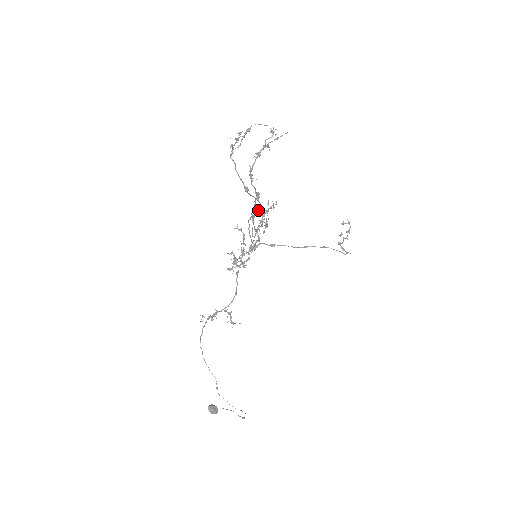
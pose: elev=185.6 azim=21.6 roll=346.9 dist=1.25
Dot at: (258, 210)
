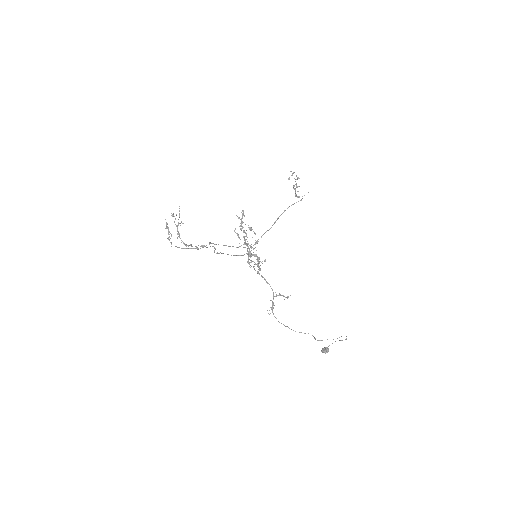
Dot at: (215, 249)
